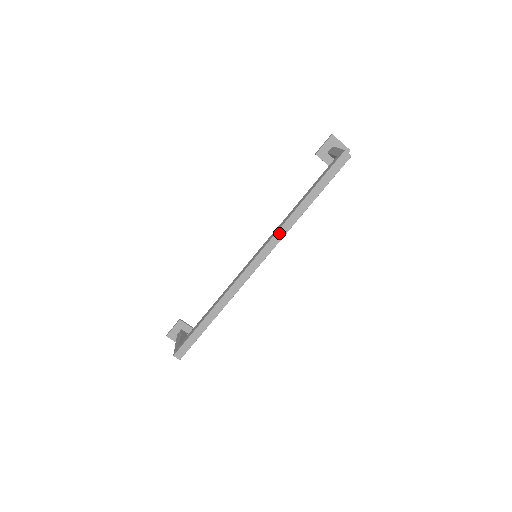
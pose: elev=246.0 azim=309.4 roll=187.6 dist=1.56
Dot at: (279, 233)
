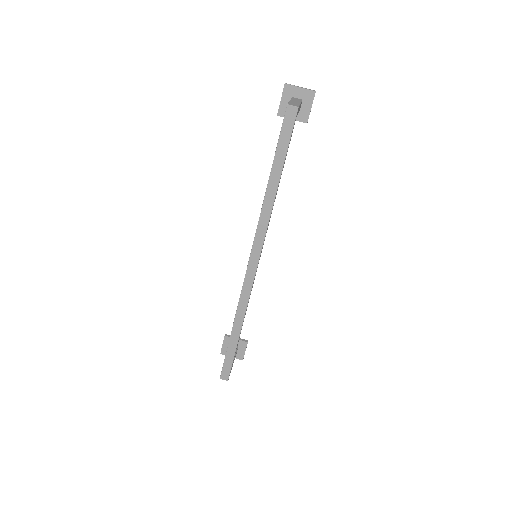
Dot at: (260, 227)
